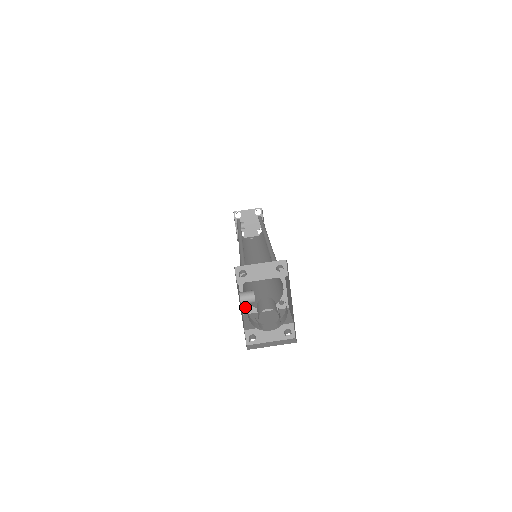
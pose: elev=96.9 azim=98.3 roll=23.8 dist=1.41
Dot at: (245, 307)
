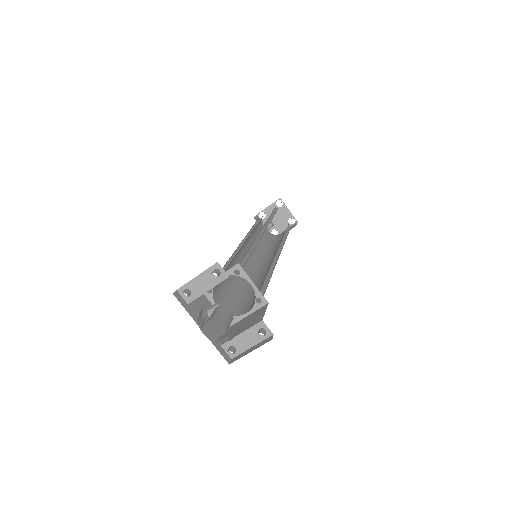
Dot at: occluded
